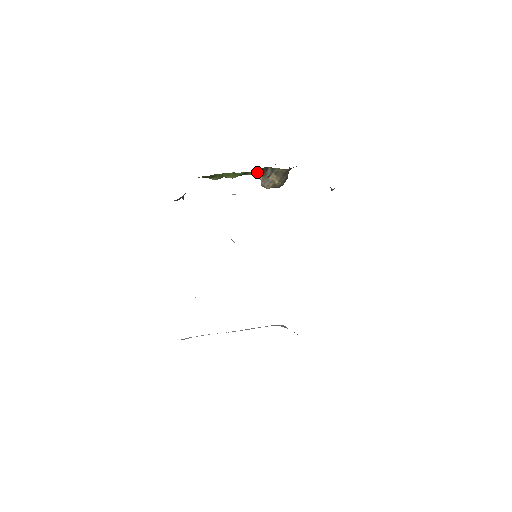
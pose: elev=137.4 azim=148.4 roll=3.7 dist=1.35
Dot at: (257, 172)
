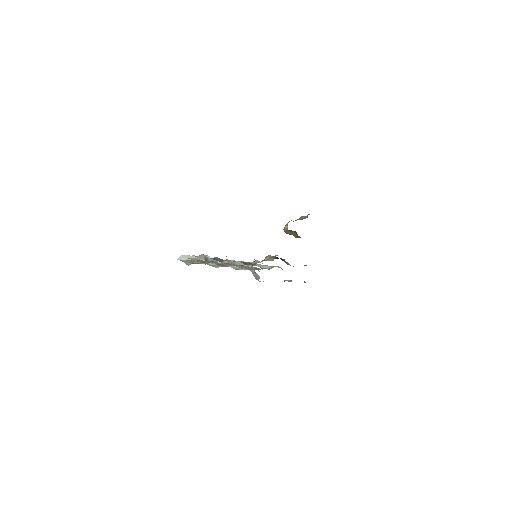
Dot at: occluded
